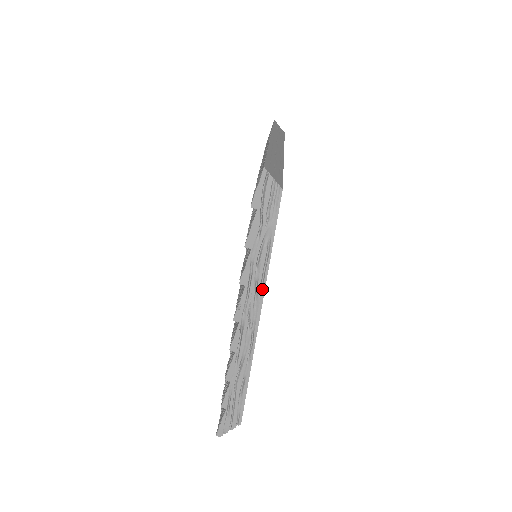
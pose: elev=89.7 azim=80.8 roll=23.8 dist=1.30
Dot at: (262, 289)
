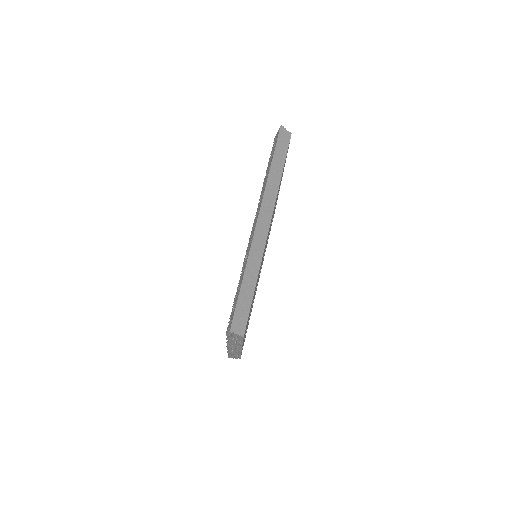
Dot at: (240, 347)
